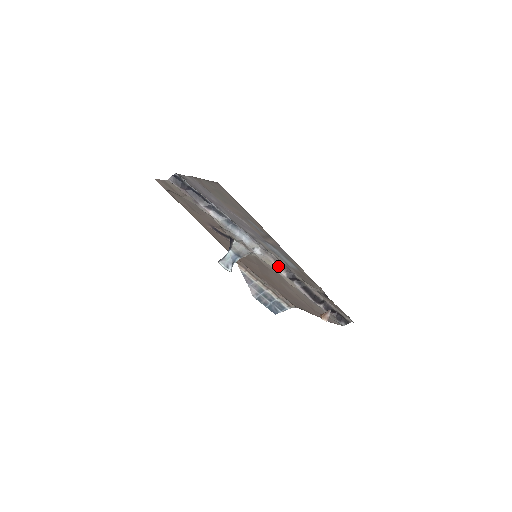
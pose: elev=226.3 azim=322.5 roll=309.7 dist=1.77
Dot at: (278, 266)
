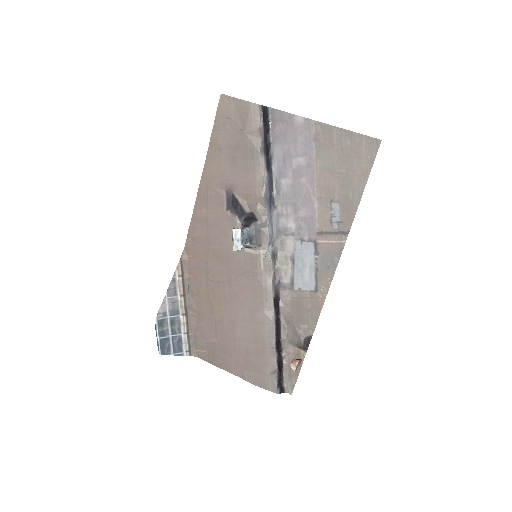
Dot at: (274, 281)
